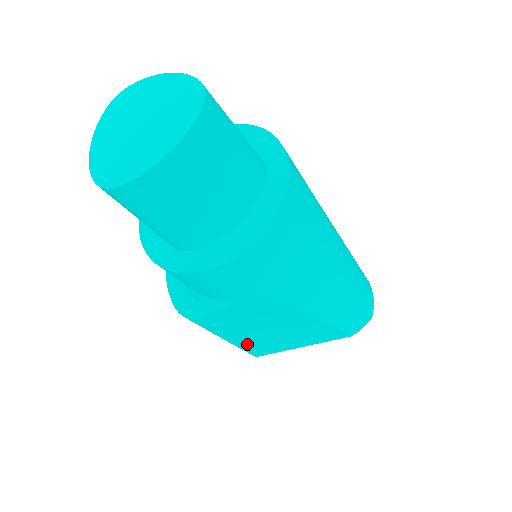
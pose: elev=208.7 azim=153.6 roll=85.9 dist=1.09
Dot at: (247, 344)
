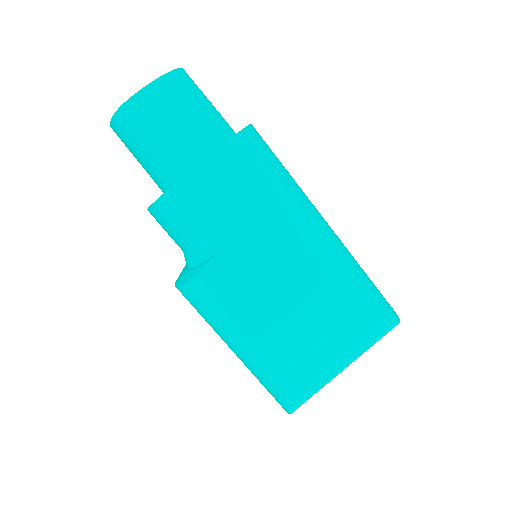
Dot at: (270, 351)
